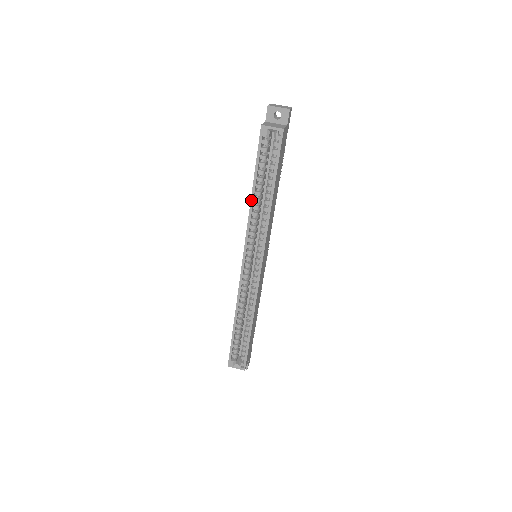
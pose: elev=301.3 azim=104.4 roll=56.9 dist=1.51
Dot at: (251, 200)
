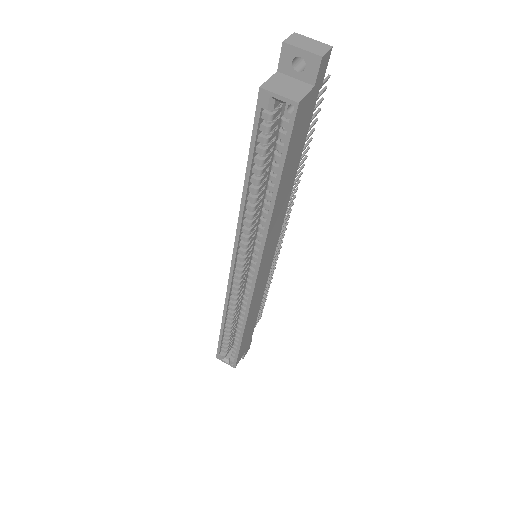
Dot at: (242, 198)
